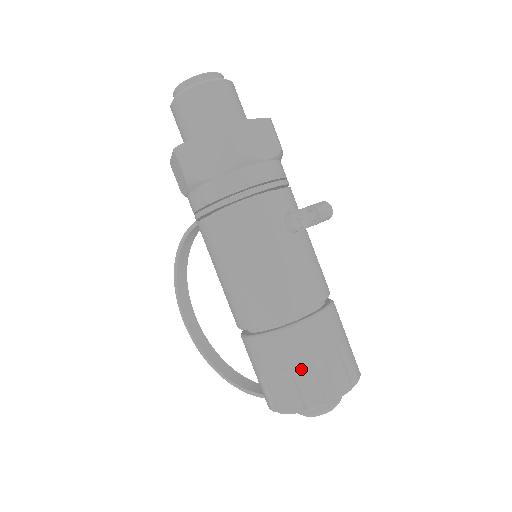
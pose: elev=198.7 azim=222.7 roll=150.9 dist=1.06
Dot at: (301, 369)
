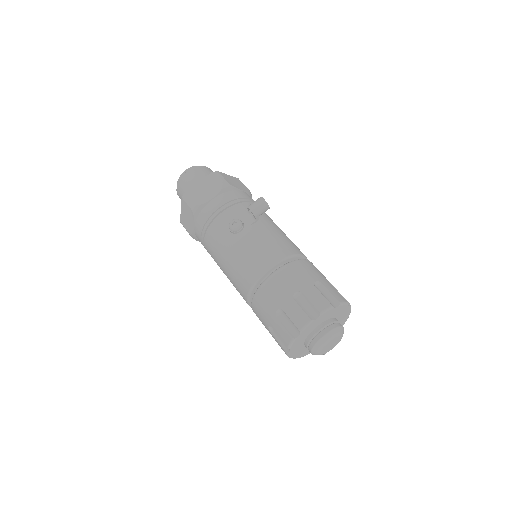
Dot at: (271, 320)
